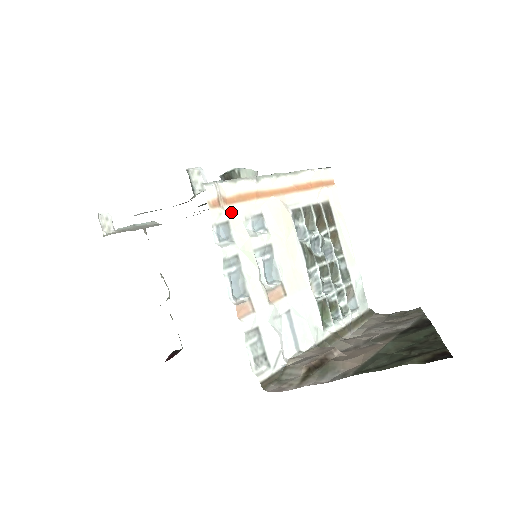
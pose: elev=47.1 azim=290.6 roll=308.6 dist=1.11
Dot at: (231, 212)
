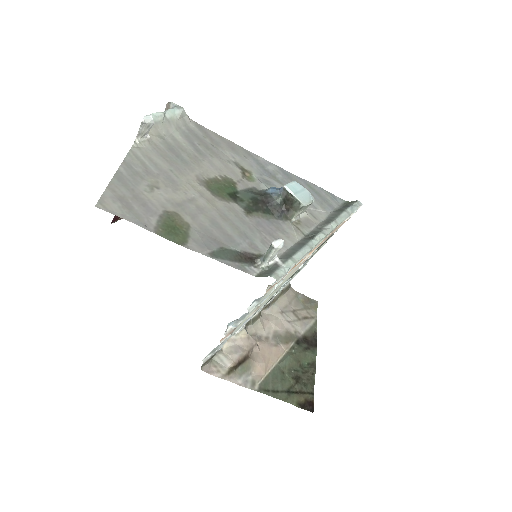
Dot at: occluded
